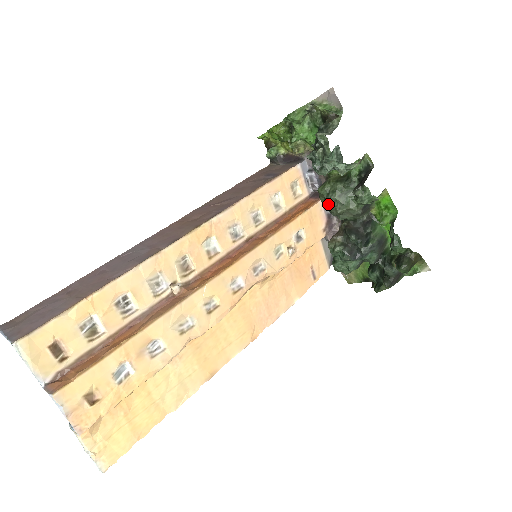
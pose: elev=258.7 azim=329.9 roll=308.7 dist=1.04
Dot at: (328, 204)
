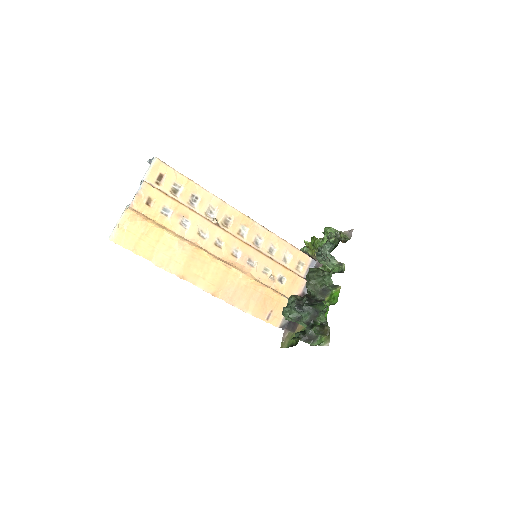
Dot at: (308, 276)
